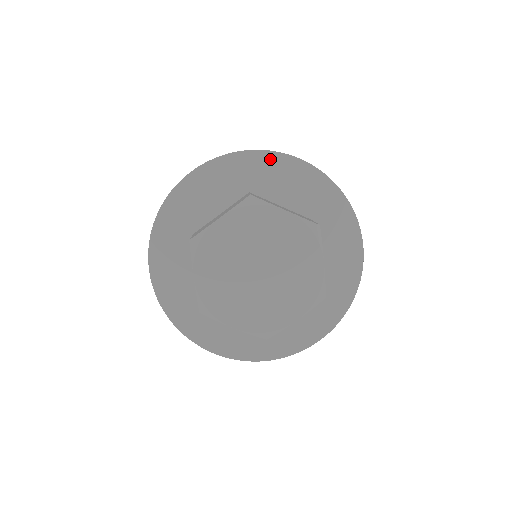
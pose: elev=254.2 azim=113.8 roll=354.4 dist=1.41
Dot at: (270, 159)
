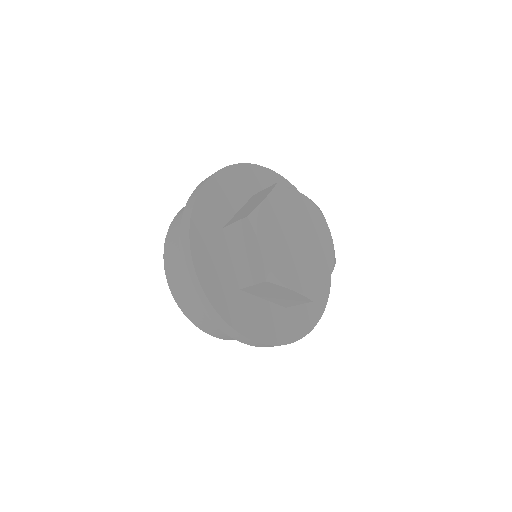
Dot at: occluded
